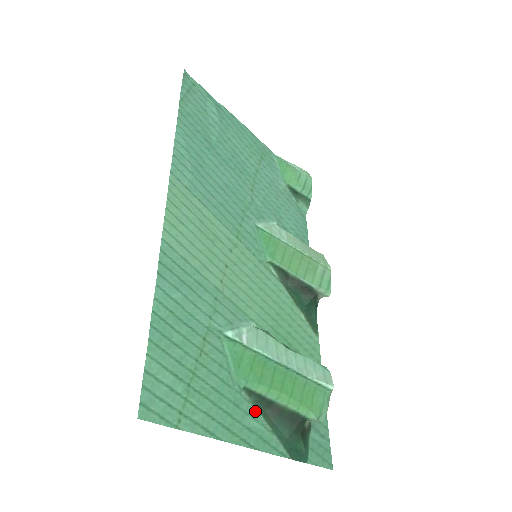
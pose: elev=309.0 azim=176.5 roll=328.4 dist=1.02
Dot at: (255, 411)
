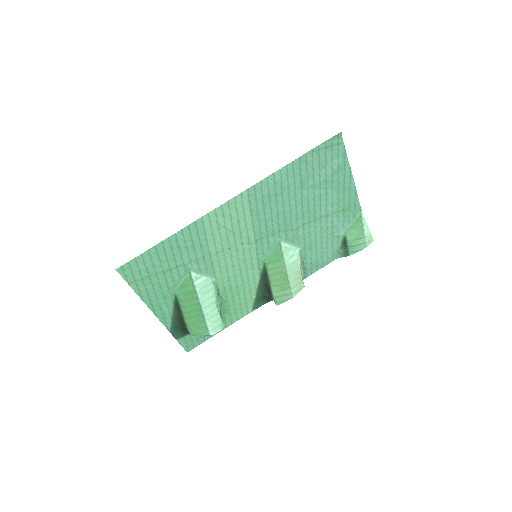
Dot at: (172, 306)
